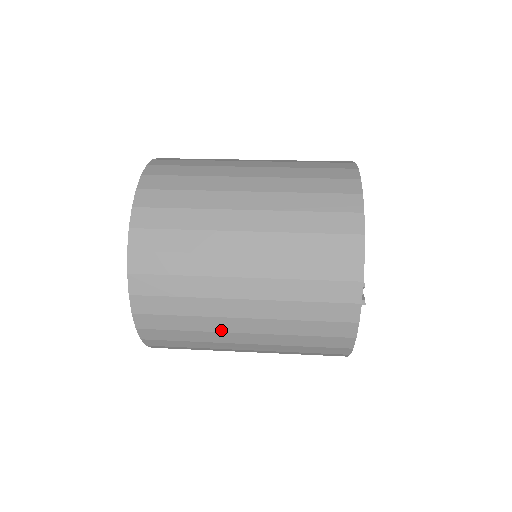
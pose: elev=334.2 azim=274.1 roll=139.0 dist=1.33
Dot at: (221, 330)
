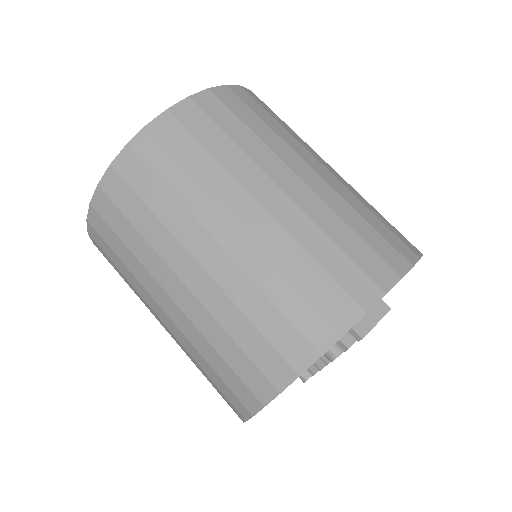
Dot at: occluded
